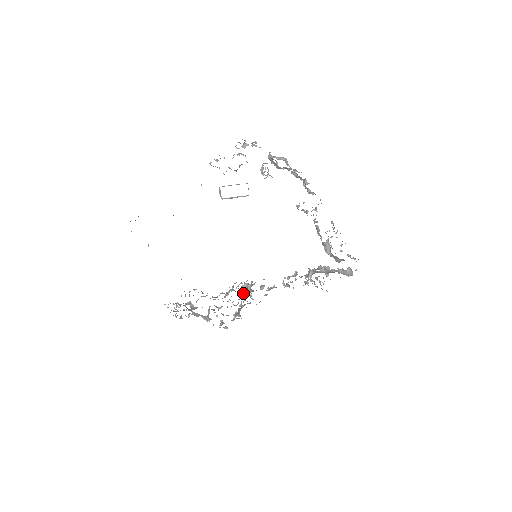
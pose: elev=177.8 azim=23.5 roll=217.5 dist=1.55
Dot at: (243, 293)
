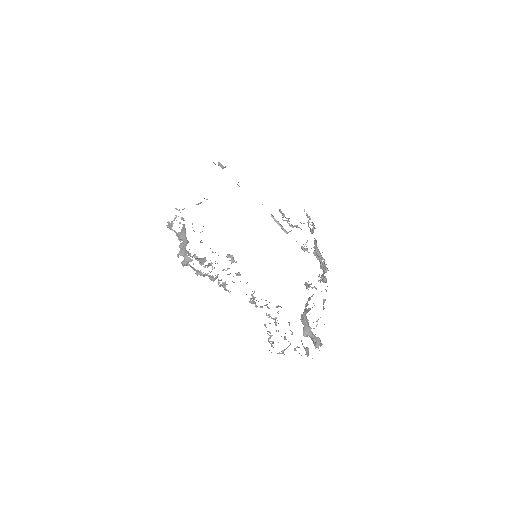
Dot at: occluded
